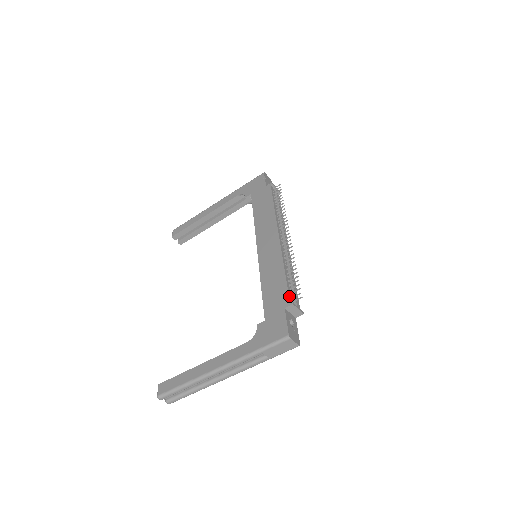
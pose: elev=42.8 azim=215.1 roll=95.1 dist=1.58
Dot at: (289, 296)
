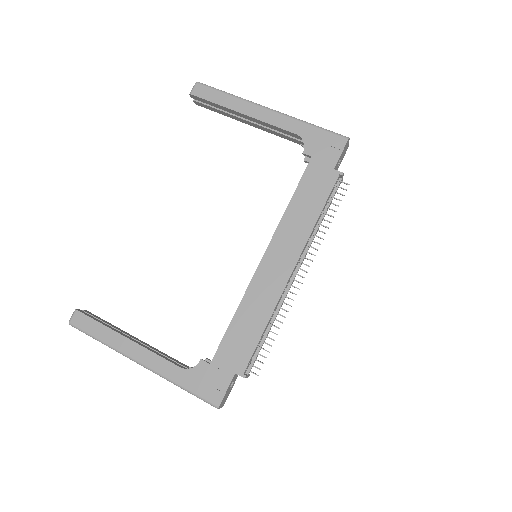
Dot at: (248, 364)
